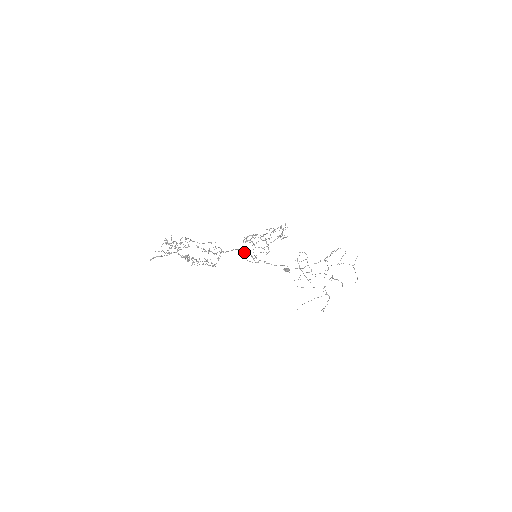
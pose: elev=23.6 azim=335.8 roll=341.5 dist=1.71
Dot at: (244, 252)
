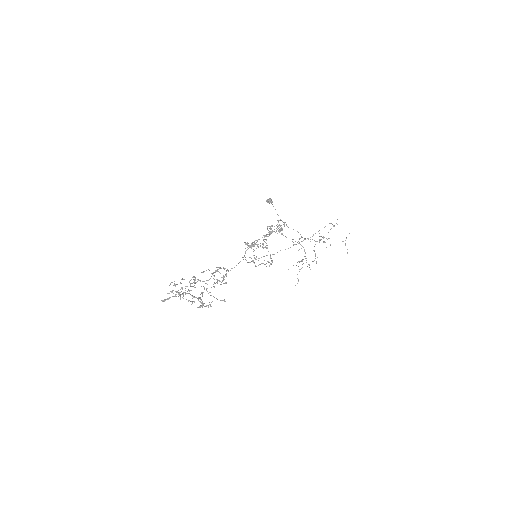
Dot at: (245, 257)
